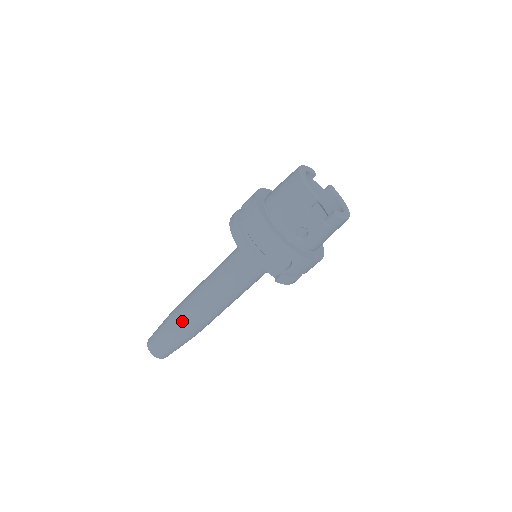
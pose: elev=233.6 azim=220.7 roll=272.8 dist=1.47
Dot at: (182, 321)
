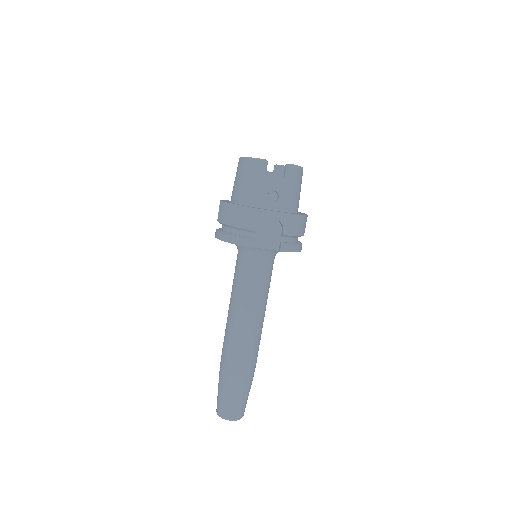
Dot at: (232, 360)
